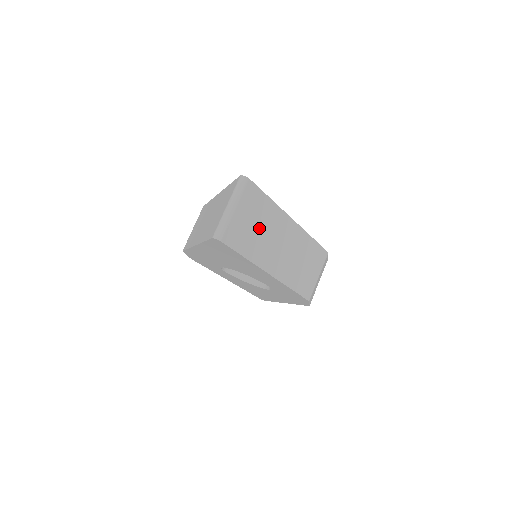
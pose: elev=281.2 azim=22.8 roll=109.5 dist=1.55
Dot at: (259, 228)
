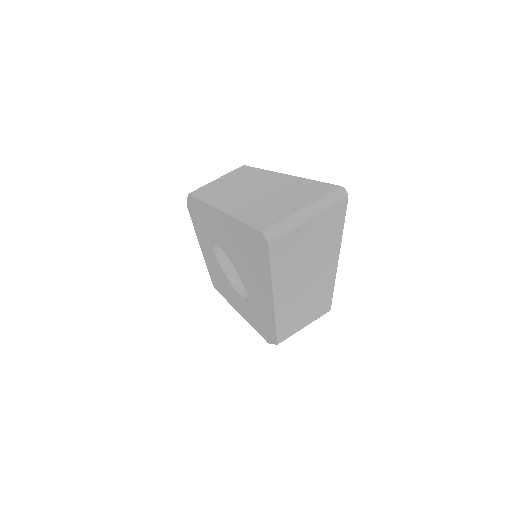
Dot at: (308, 253)
